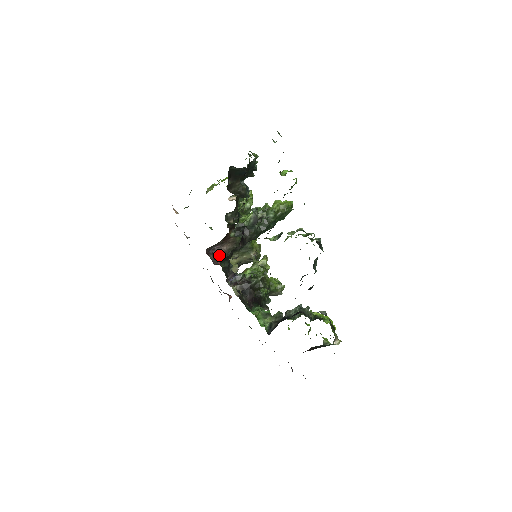
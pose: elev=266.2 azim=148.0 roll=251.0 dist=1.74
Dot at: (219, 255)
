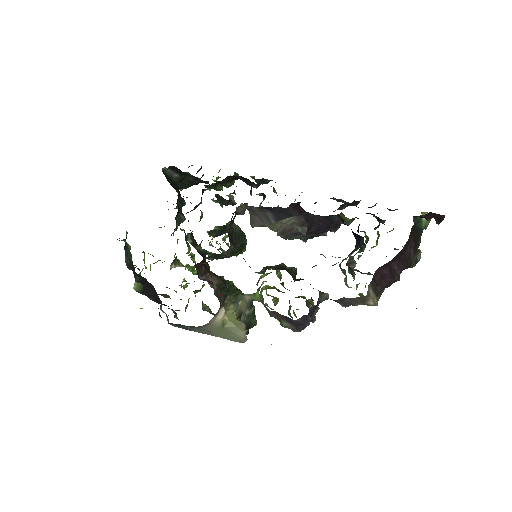
Dot at: (213, 284)
